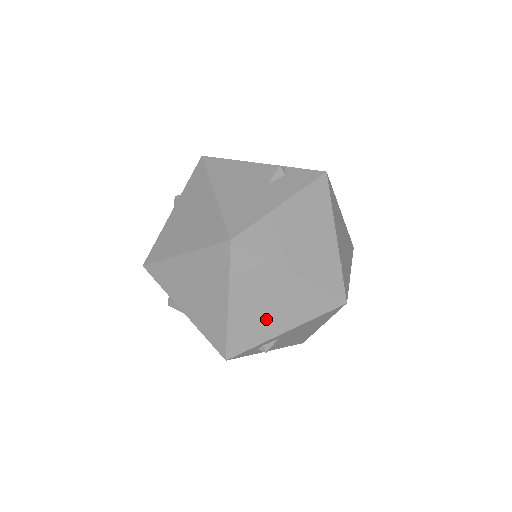
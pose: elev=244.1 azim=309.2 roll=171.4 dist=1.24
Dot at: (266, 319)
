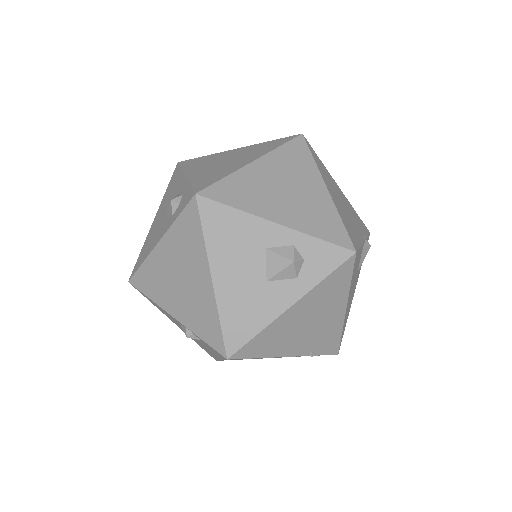
Dot at: occluded
